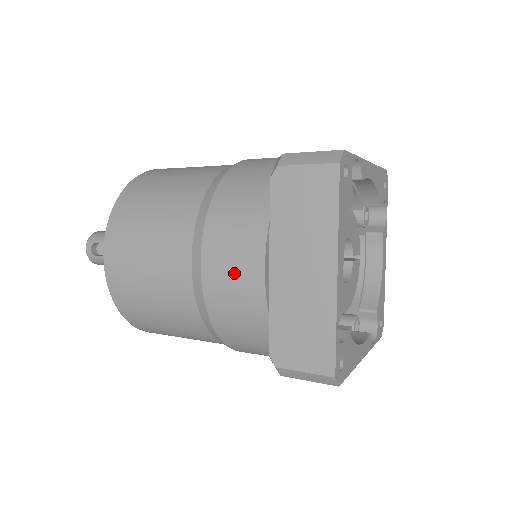
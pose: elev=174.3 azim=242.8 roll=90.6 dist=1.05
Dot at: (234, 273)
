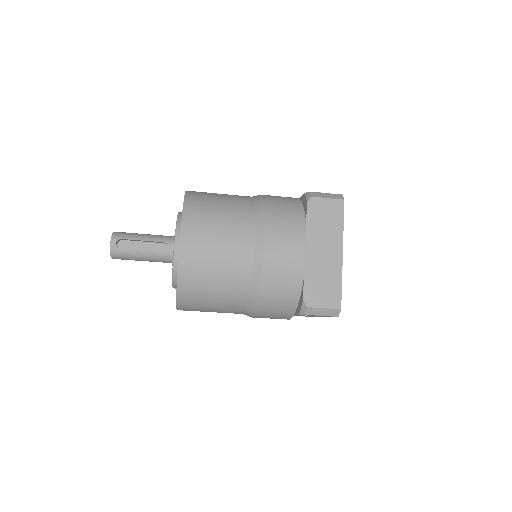
Dot at: (287, 252)
